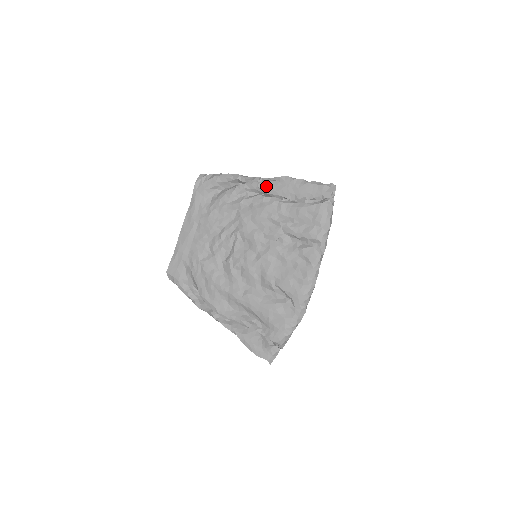
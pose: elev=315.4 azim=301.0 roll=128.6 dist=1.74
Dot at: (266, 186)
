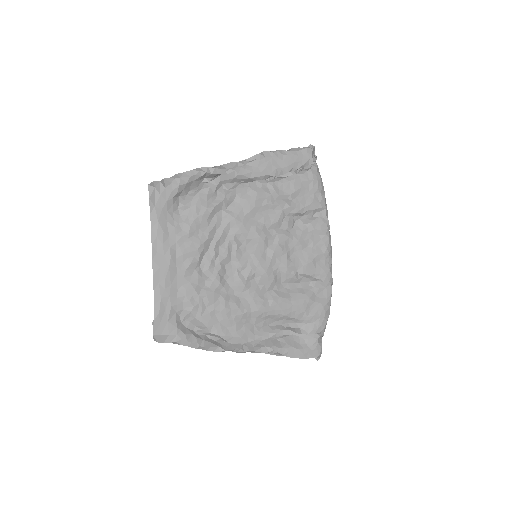
Dot at: (246, 170)
